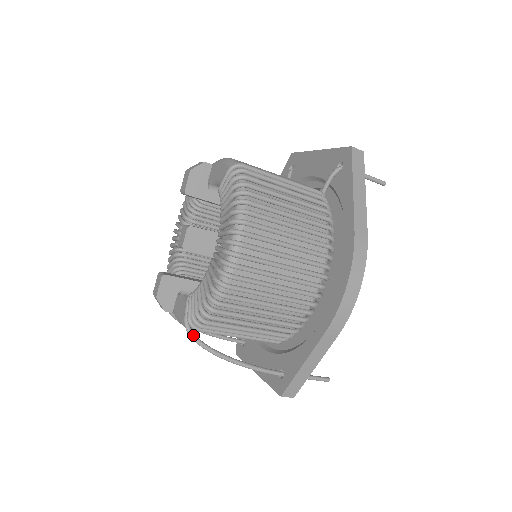
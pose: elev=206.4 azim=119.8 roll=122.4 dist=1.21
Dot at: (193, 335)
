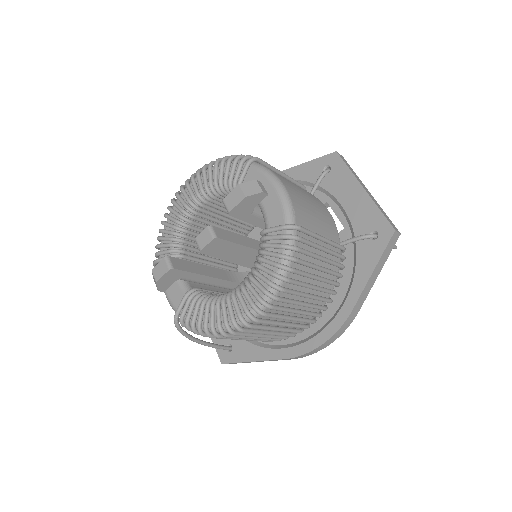
Dot at: (178, 326)
